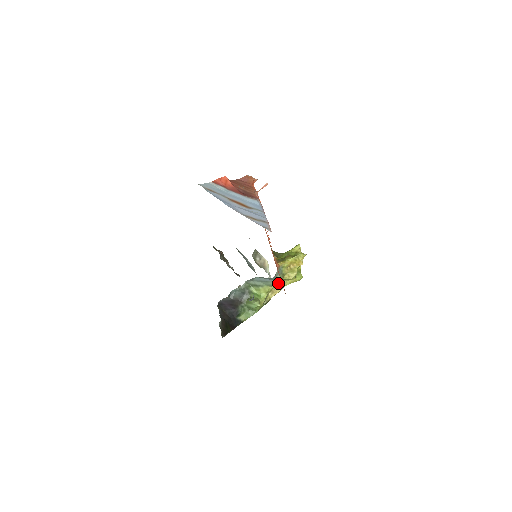
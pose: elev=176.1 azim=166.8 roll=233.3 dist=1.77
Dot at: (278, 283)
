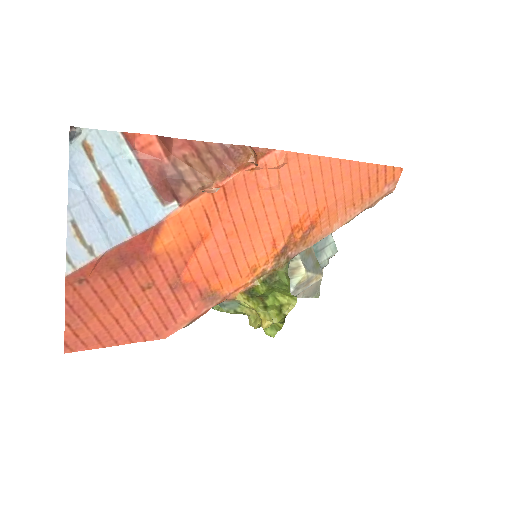
Dot at: occluded
